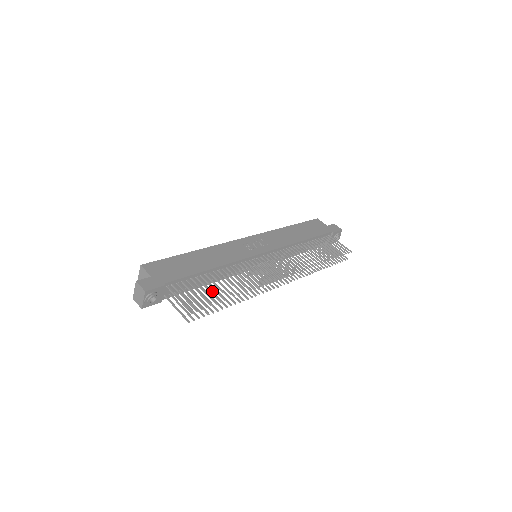
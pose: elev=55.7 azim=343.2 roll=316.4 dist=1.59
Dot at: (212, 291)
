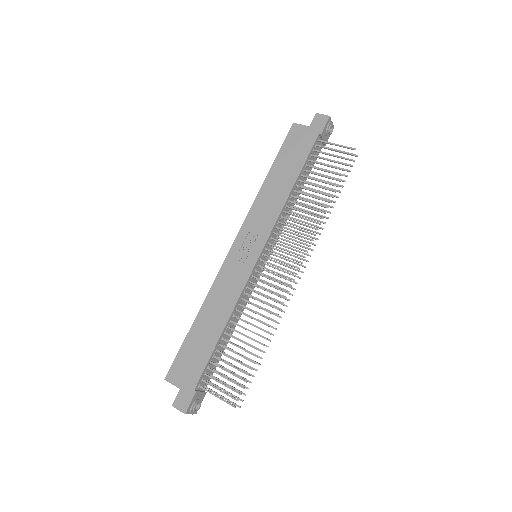
Dot at: occluded
